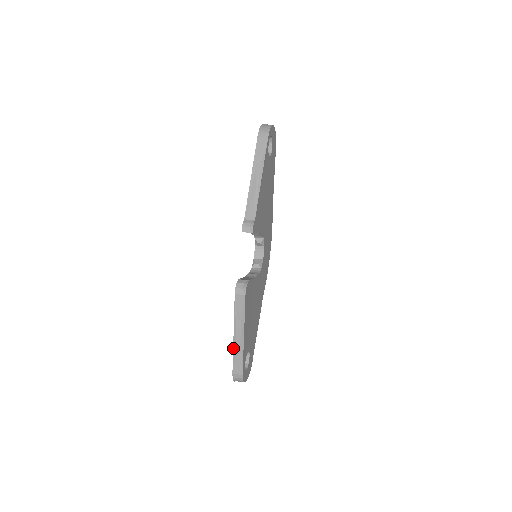
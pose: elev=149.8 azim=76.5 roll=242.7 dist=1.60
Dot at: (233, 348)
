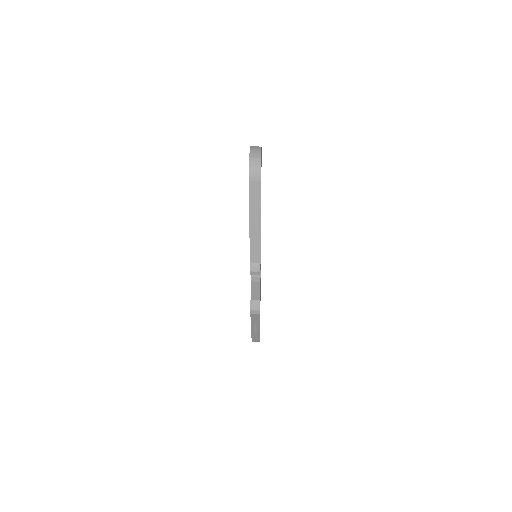
Dot at: (251, 333)
